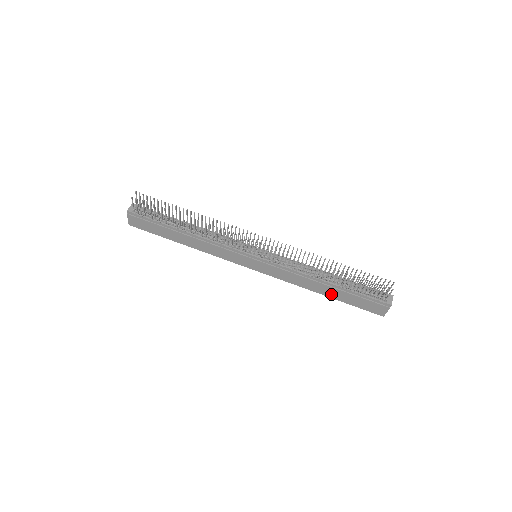
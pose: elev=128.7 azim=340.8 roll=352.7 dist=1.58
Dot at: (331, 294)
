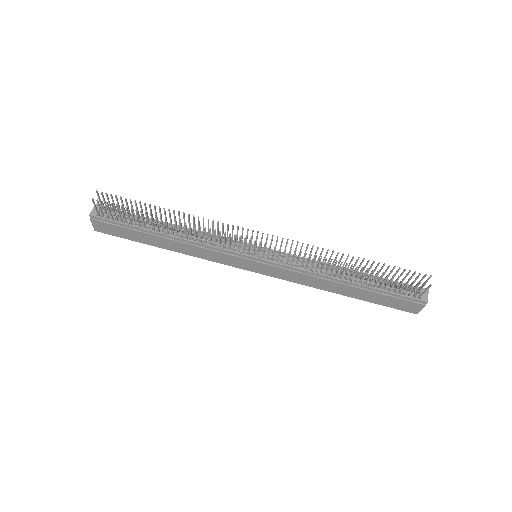
Dot at: (352, 294)
